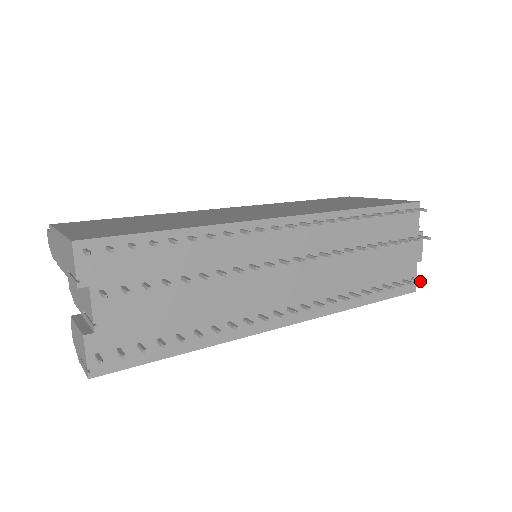
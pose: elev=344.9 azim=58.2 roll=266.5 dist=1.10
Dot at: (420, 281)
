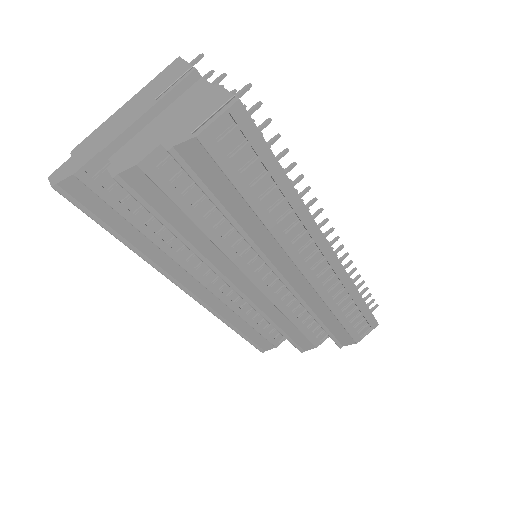
Dot at: (375, 306)
